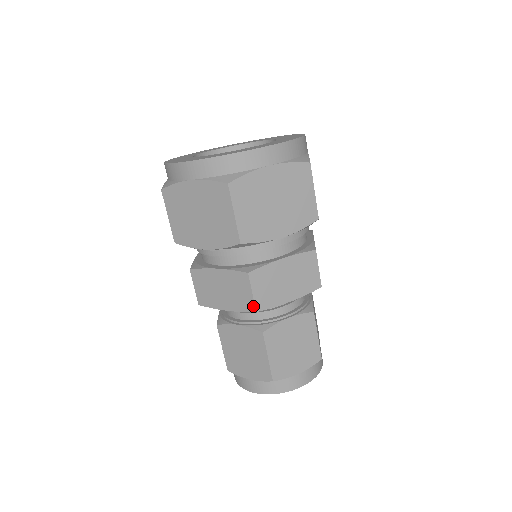
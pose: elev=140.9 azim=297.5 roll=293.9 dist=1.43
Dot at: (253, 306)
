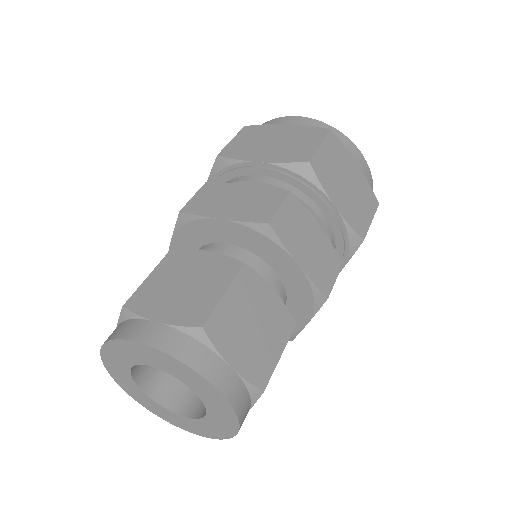
Dot at: (183, 208)
